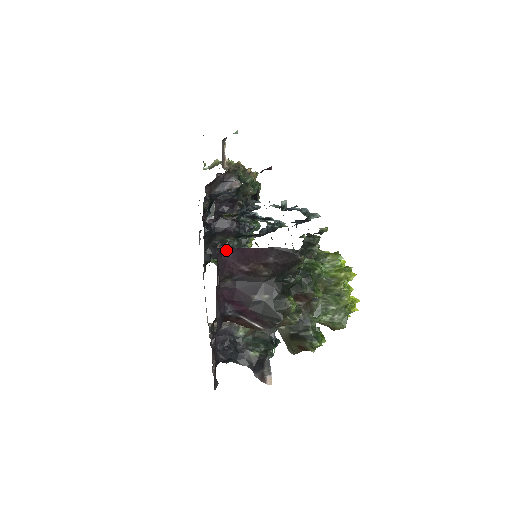
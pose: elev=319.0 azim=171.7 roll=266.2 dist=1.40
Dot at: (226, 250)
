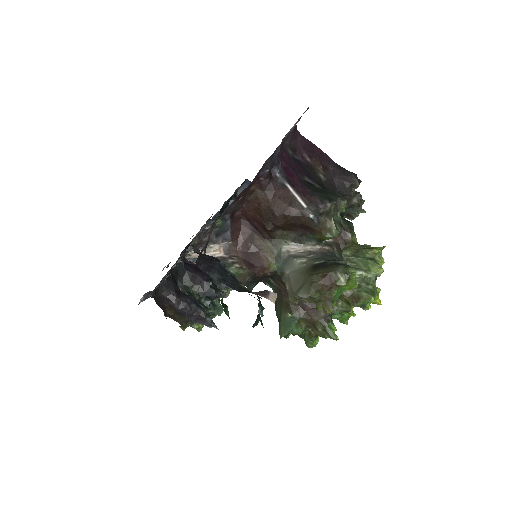
Dot at: (299, 134)
